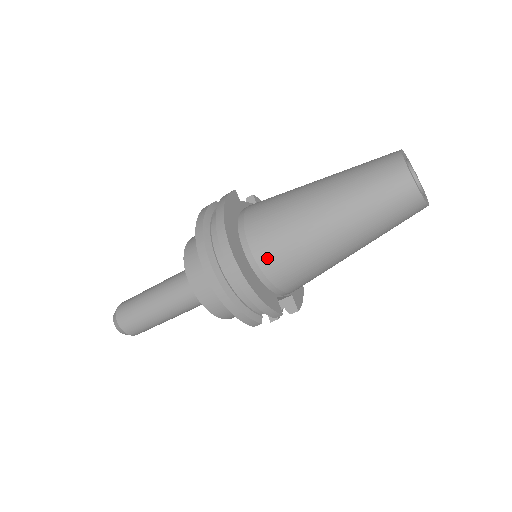
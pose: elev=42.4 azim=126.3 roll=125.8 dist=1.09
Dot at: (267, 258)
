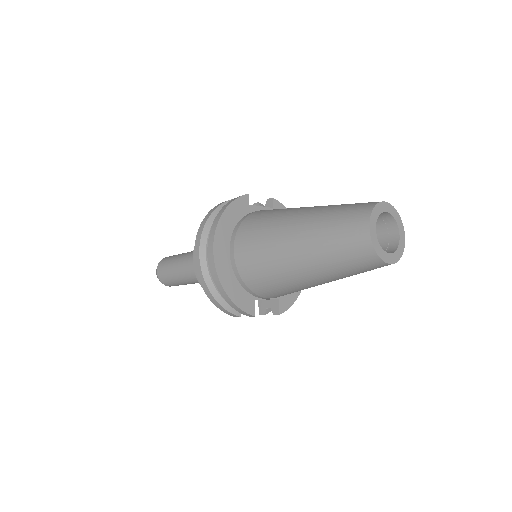
Dot at: (245, 267)
